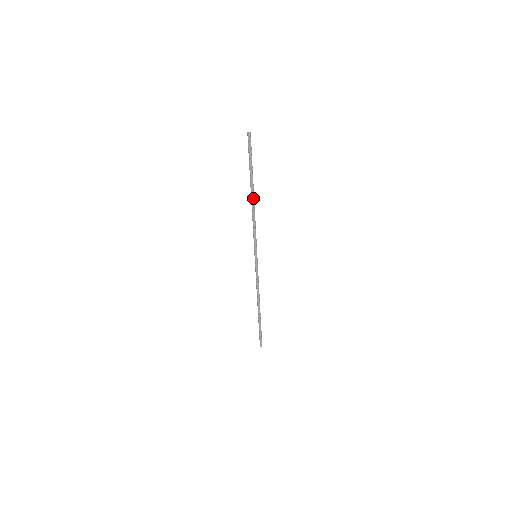
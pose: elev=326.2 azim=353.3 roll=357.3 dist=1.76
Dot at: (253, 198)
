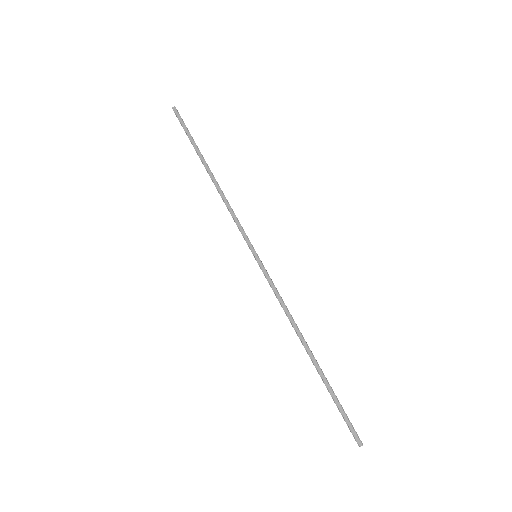
Dot at: (211, 175)
